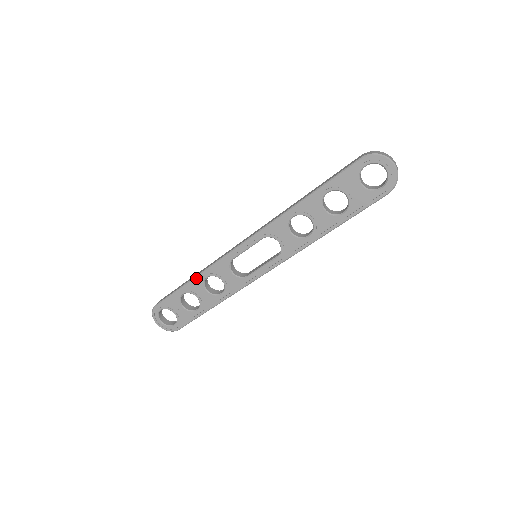
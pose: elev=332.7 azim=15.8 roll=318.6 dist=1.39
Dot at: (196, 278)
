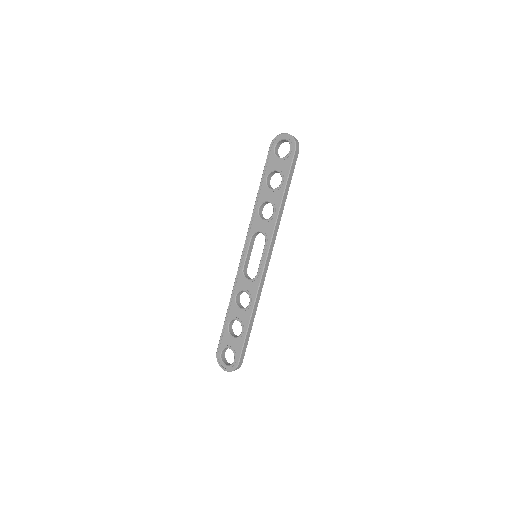
Dot at: (230, 303)
